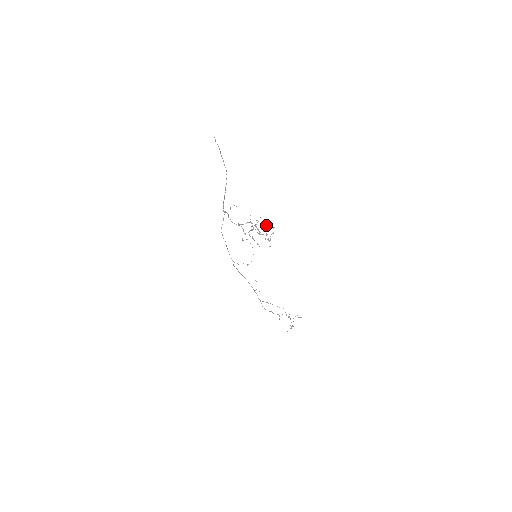
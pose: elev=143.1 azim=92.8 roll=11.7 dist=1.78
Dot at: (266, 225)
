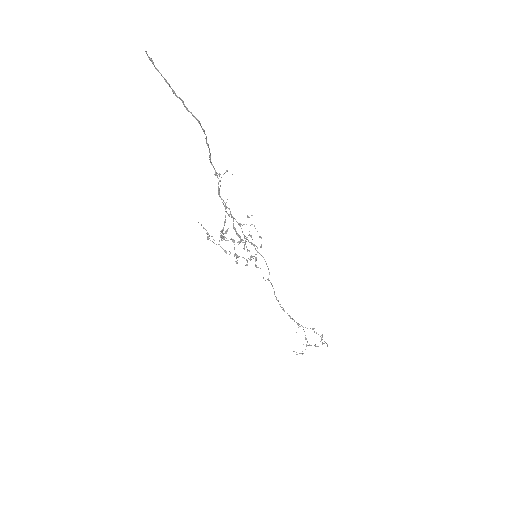
Dot at: occluded
